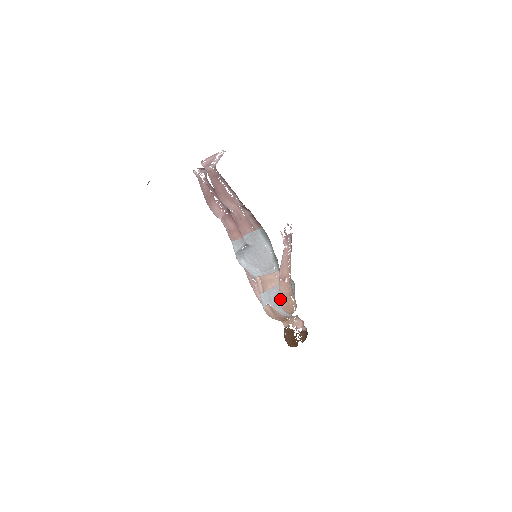
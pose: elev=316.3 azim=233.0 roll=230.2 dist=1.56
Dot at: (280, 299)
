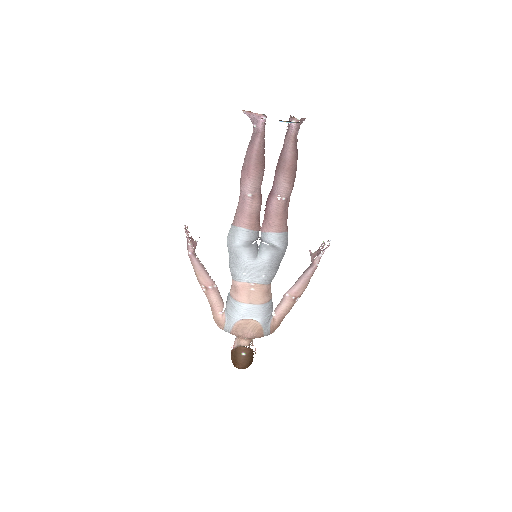
Dot at: (272, 317)
